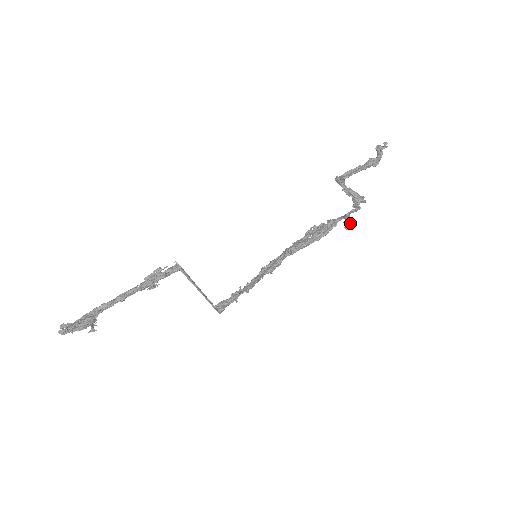
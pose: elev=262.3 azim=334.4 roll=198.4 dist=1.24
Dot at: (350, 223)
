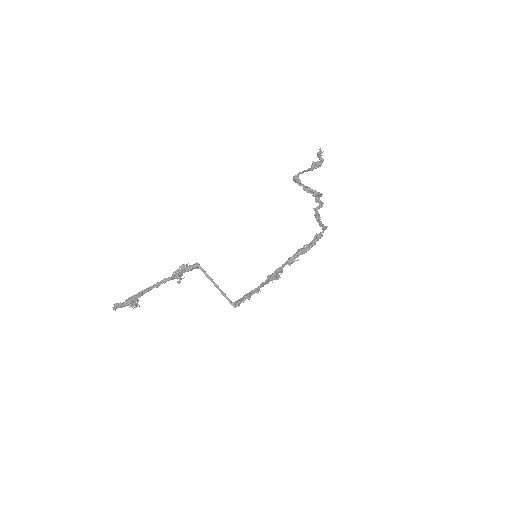
Dot at: (318, 215)
